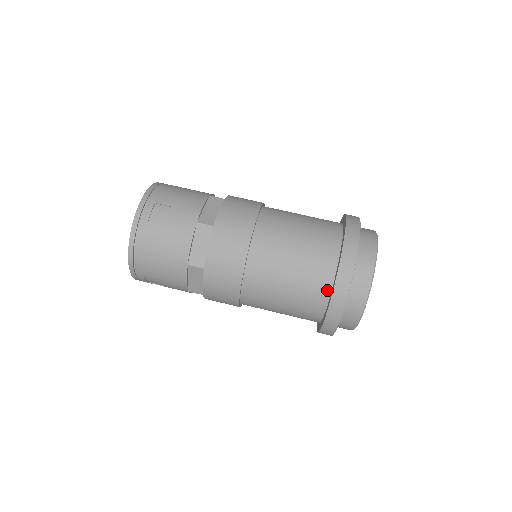
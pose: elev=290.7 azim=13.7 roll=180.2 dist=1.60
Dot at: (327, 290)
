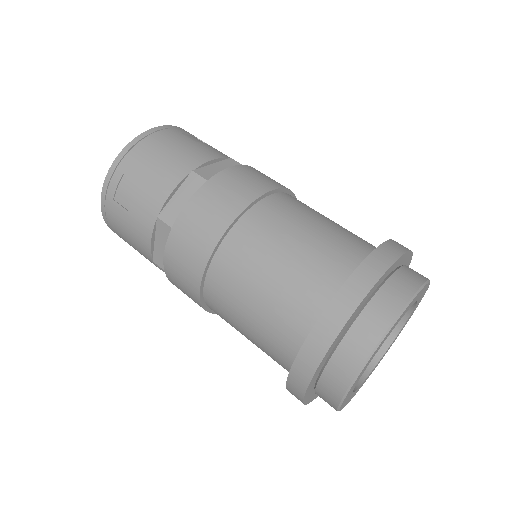
Dot at: (291, 365)
